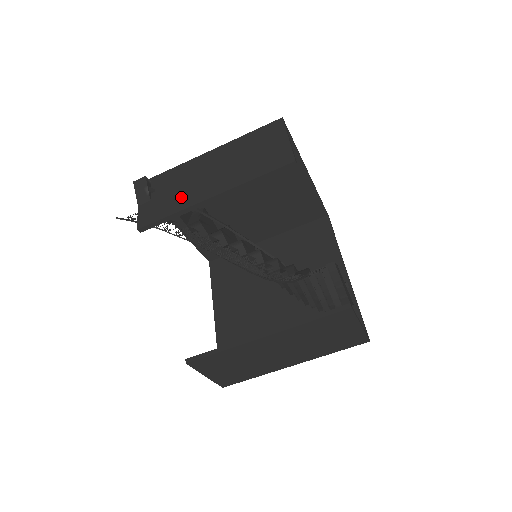
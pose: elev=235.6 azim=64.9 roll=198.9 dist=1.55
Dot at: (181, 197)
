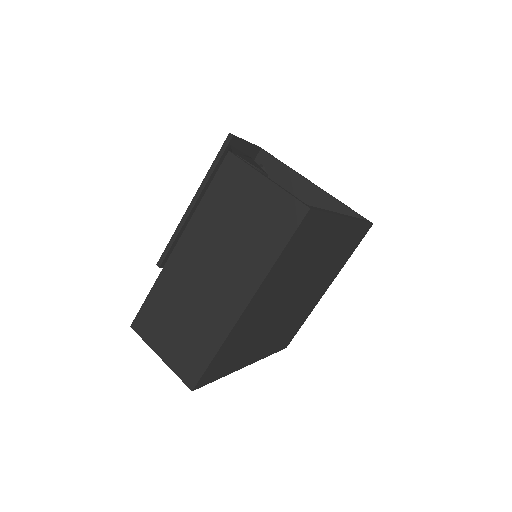
Dot at: occluded
